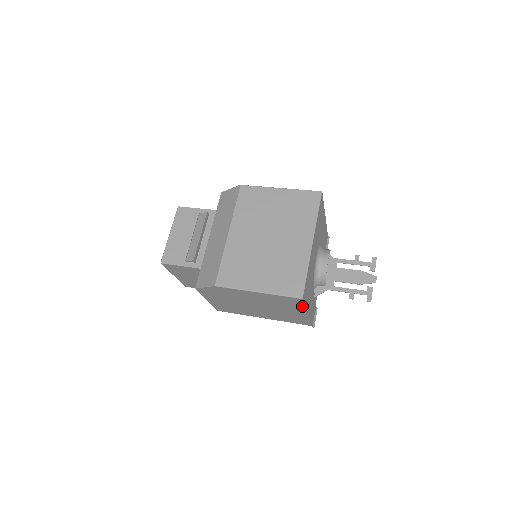
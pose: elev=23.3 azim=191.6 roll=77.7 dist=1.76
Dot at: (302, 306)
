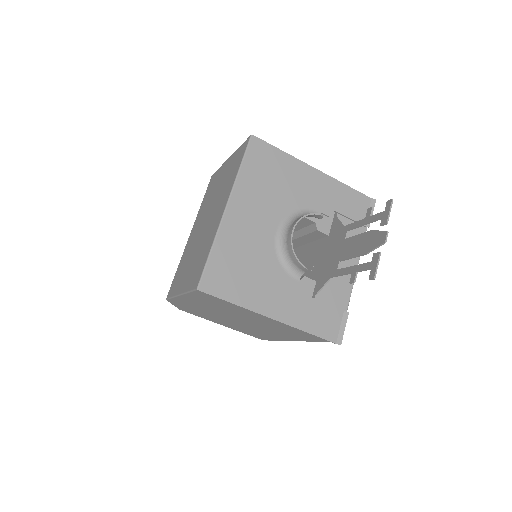
Dot at: (232, 304)
